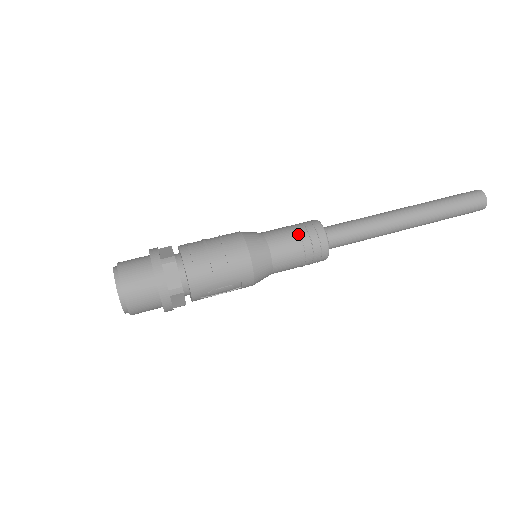
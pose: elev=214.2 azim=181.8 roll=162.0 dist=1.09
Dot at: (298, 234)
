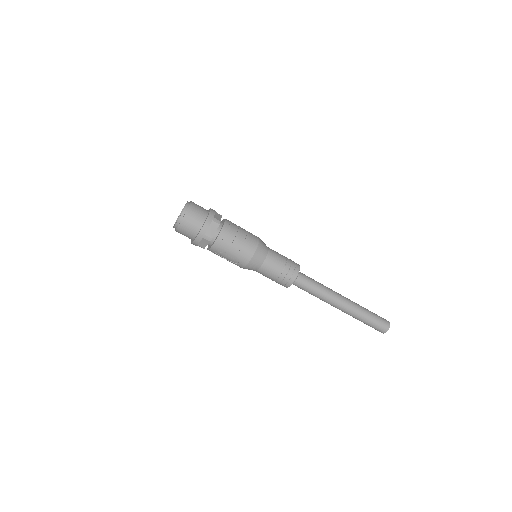
Dot at: (285, 263)
